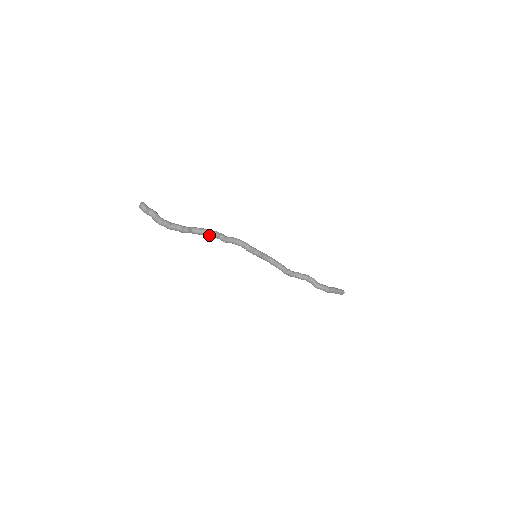
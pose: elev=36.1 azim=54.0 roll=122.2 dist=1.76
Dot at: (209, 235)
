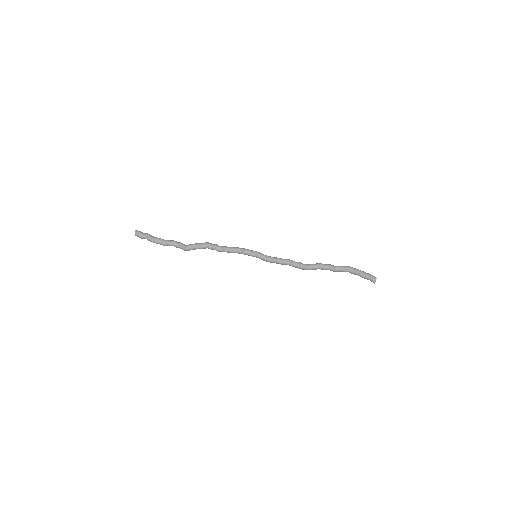
Dot at: (202, 245)
